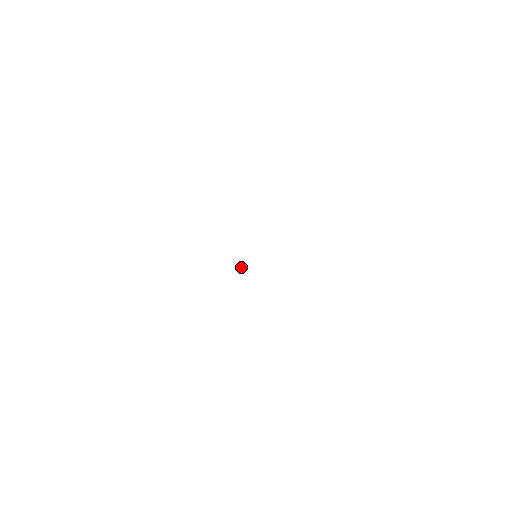
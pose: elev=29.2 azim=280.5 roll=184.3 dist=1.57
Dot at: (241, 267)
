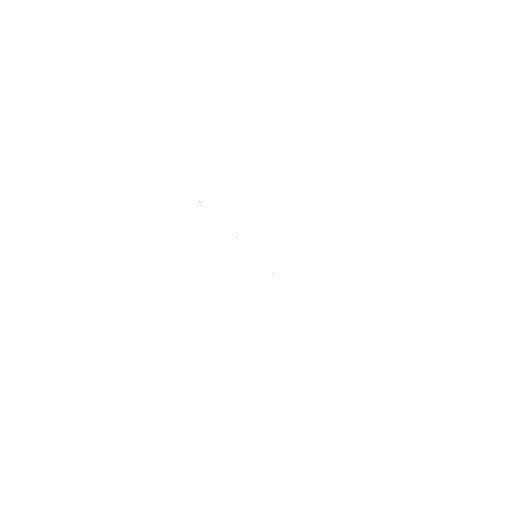
Dot at: occluded
